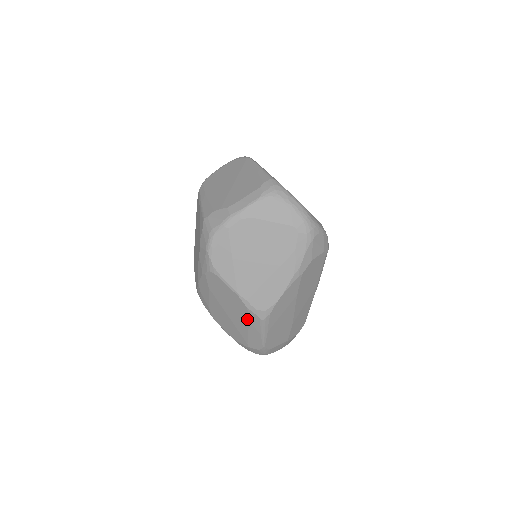
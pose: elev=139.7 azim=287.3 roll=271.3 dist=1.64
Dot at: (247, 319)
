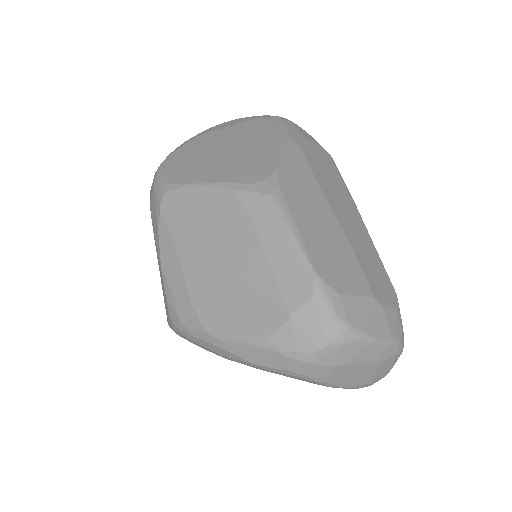
Dot at: (247, 222)
